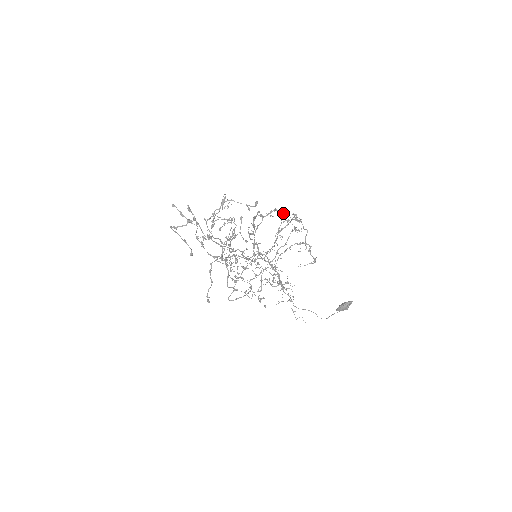
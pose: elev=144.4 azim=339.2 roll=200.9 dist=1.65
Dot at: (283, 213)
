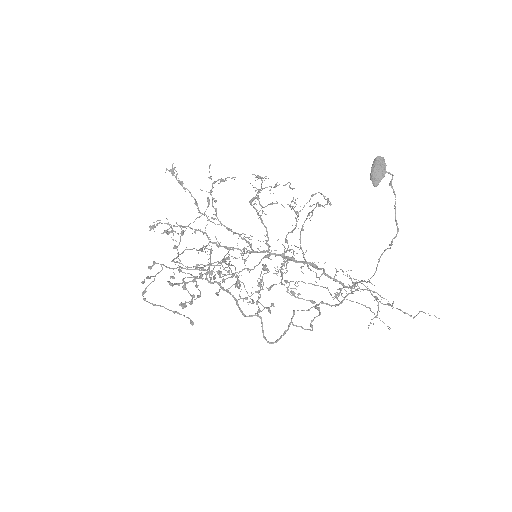
Dot at: (256, 197)
